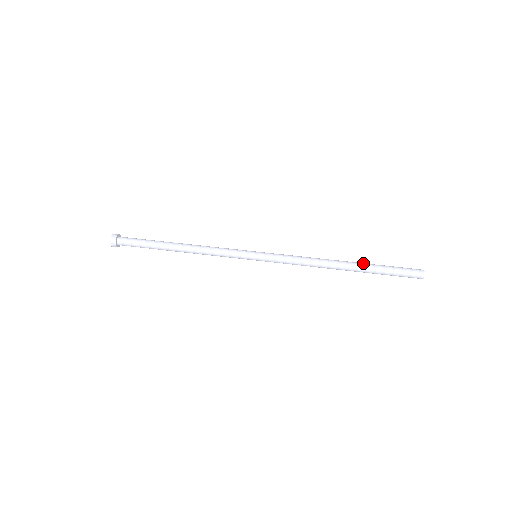
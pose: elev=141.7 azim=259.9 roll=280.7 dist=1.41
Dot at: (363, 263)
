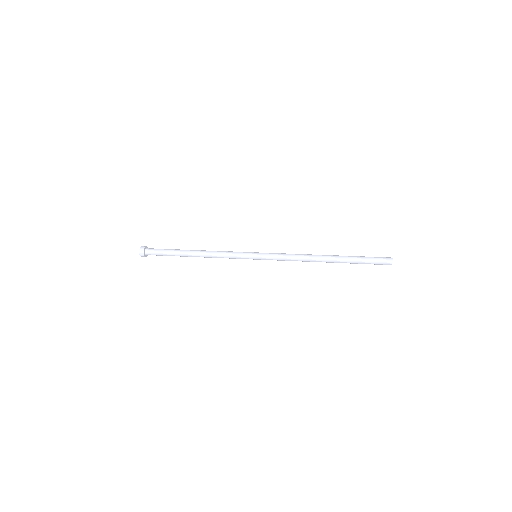
Dot at: occluded
